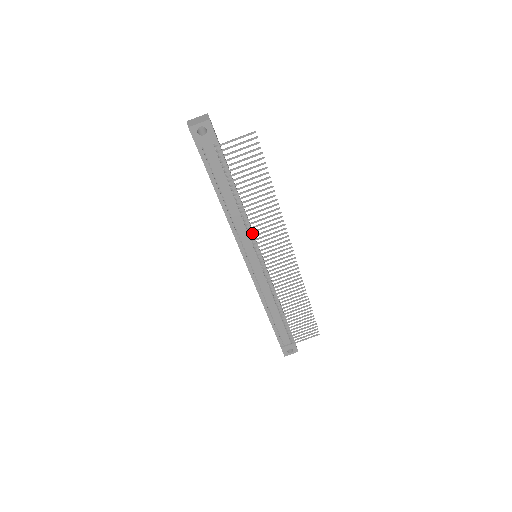
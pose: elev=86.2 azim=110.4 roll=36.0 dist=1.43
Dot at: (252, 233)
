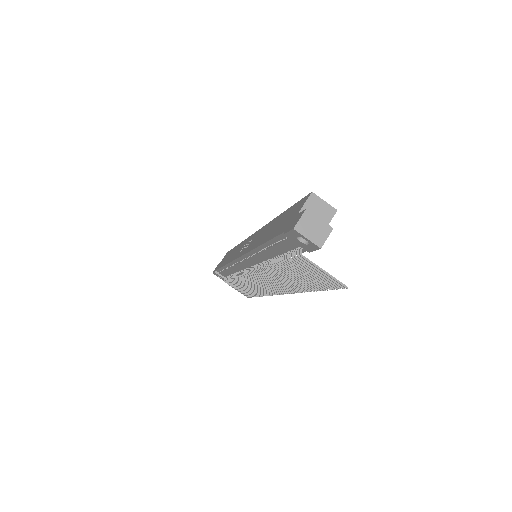
Dot at: occluded
